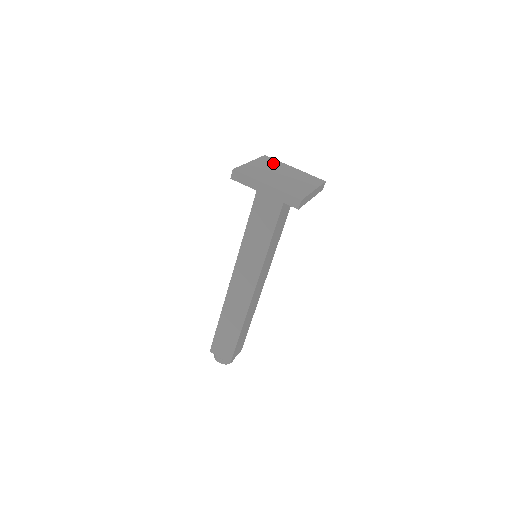
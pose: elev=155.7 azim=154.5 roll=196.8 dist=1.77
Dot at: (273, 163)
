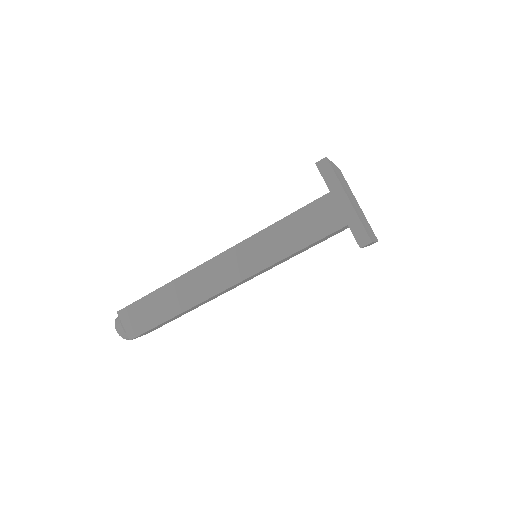
Dot at: occluded
